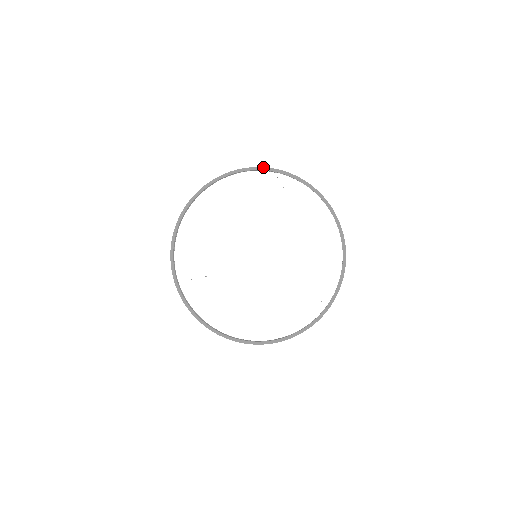
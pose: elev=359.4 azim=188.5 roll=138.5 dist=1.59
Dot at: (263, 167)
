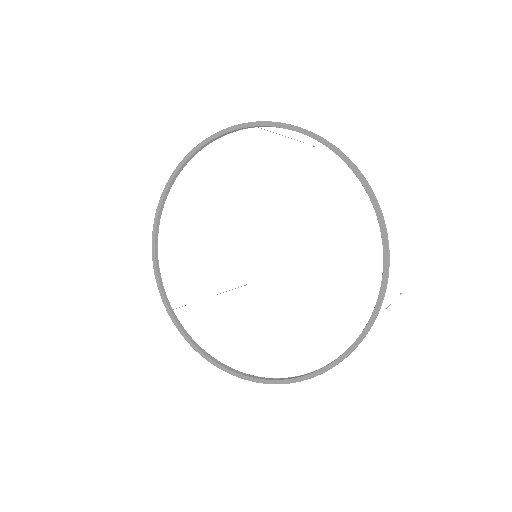
Dot at: (236, 125)
